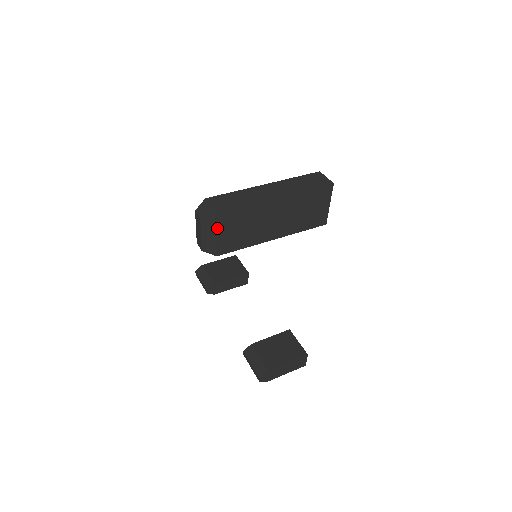
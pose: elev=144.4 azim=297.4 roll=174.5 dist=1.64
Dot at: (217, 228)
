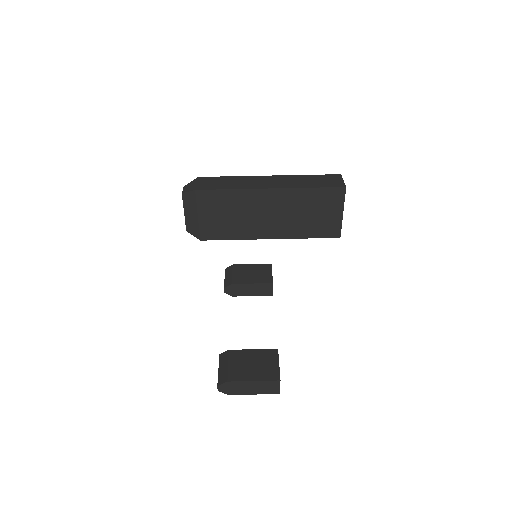
Dot at: (198, 208)
